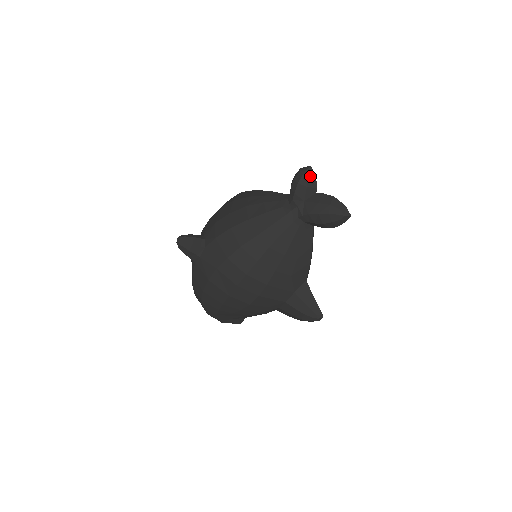
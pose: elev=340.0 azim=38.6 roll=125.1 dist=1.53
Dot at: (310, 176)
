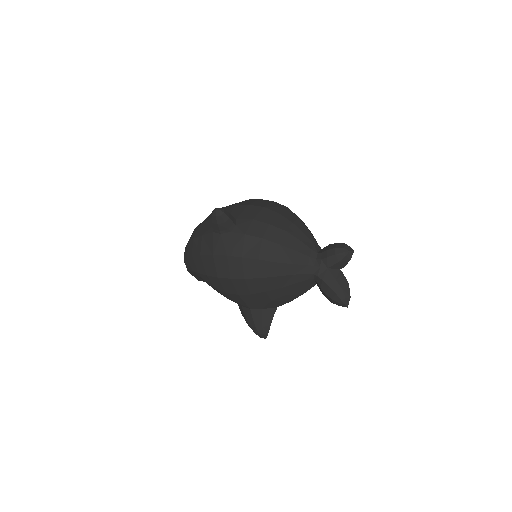
Dot at: (347, 257)
